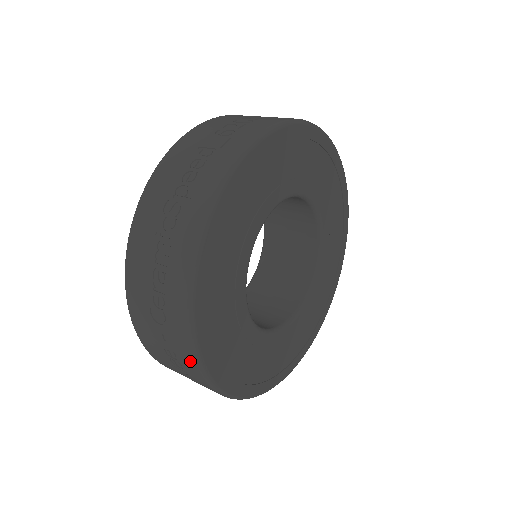
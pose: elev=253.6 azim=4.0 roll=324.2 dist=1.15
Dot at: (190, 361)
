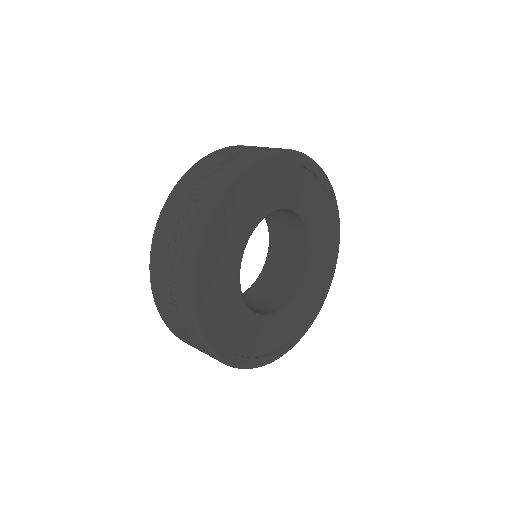
Dot at: (185, 287)
